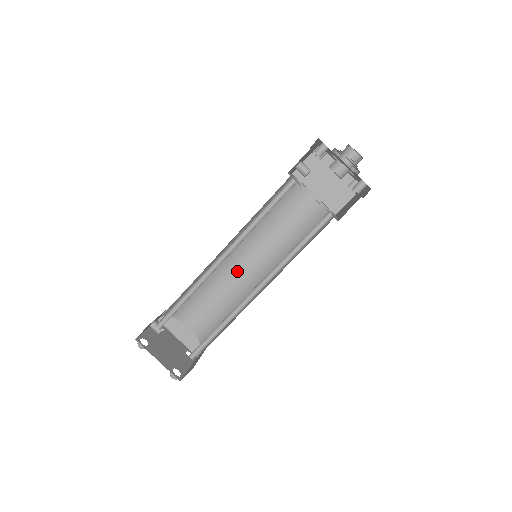
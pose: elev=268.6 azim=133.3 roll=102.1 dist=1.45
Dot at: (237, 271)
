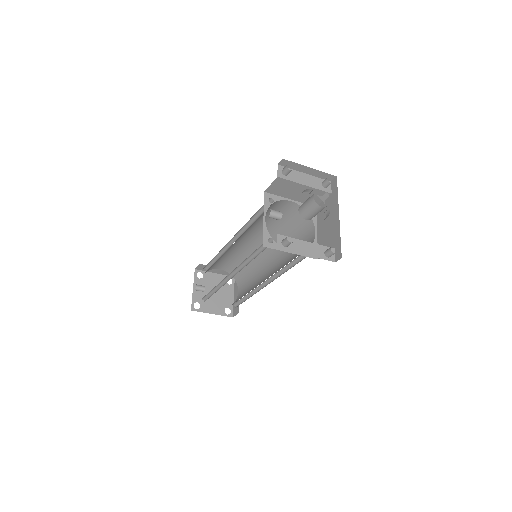
Dot at: (243, 245)
